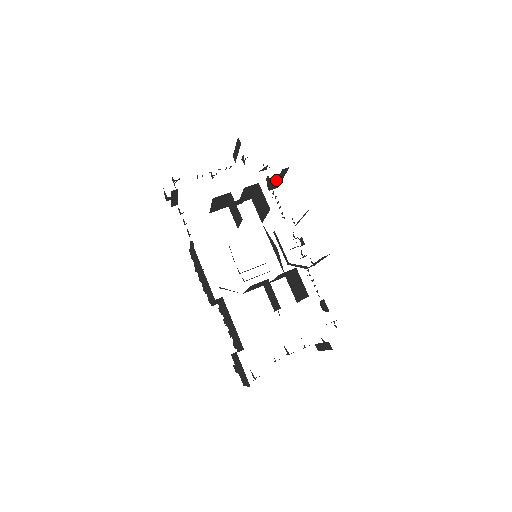
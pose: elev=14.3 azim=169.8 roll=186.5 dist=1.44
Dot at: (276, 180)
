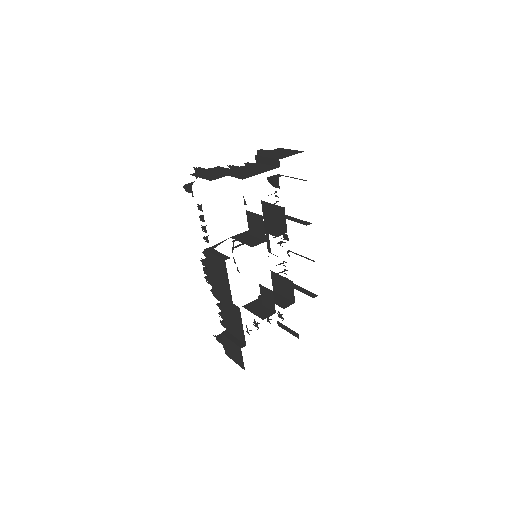
Dot at: occluded
